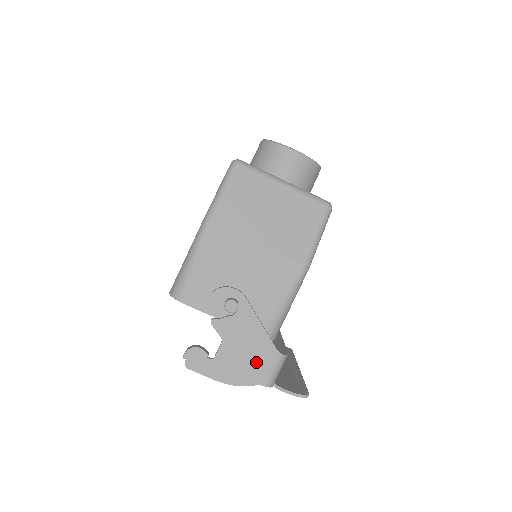
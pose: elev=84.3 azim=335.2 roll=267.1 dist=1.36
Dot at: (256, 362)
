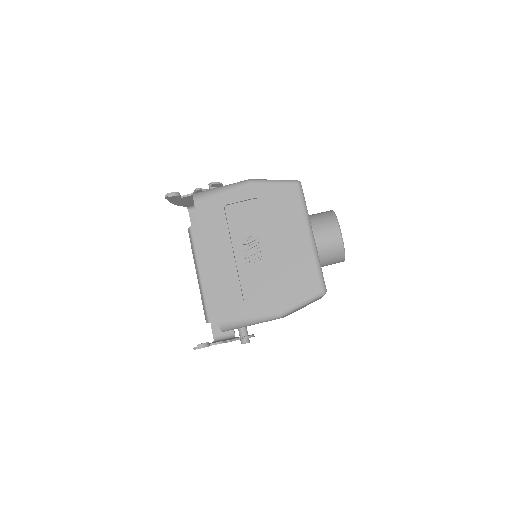
Dot at: occluded
